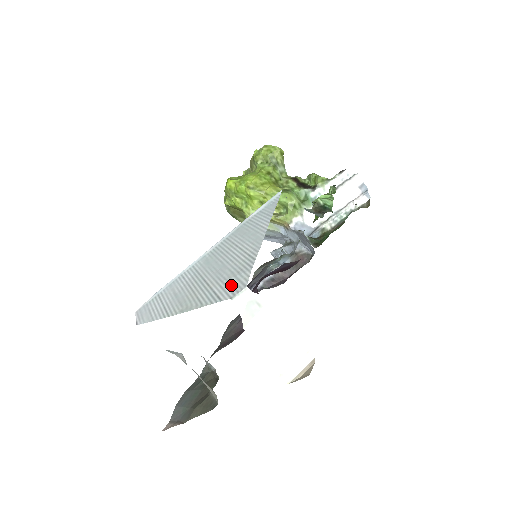
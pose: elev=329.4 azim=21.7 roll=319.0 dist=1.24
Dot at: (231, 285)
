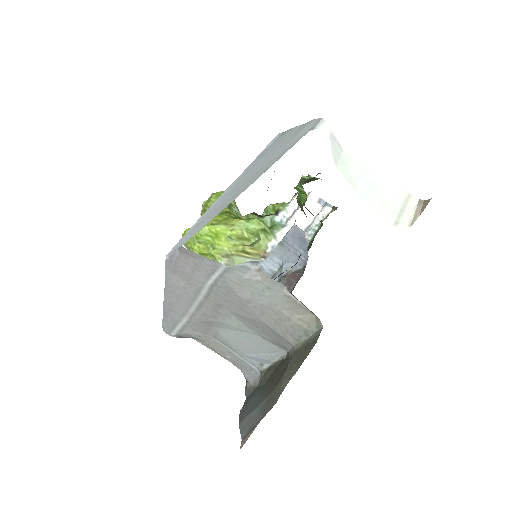
Dot at: (299, 136)
